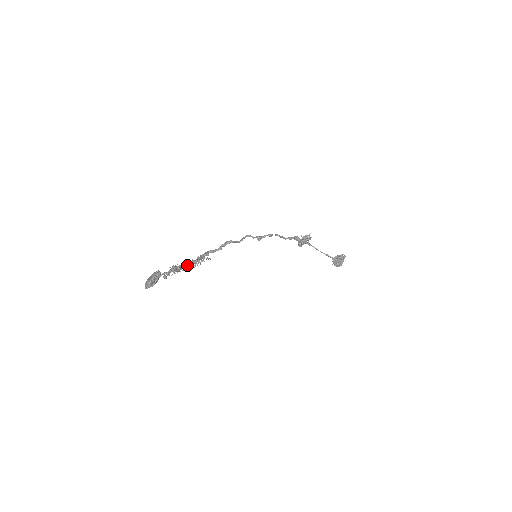
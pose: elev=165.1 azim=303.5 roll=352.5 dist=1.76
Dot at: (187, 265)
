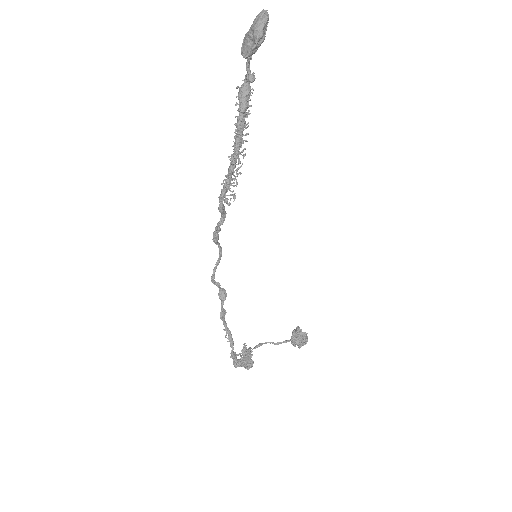
Dot at: occluded
